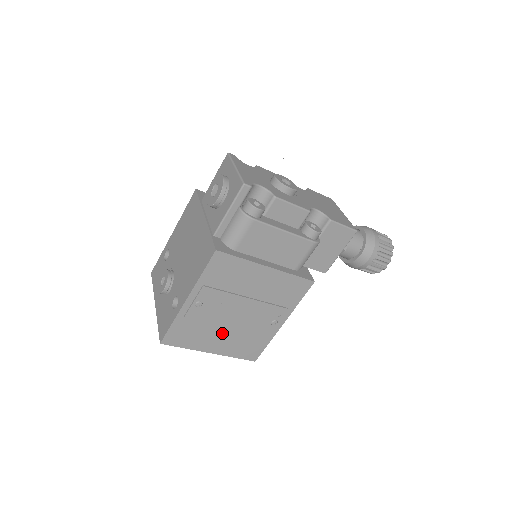
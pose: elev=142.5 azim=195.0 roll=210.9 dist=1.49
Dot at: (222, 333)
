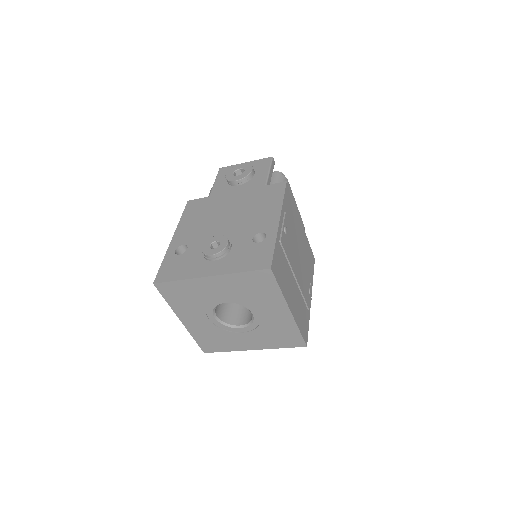
Dot at: (293, 285)
